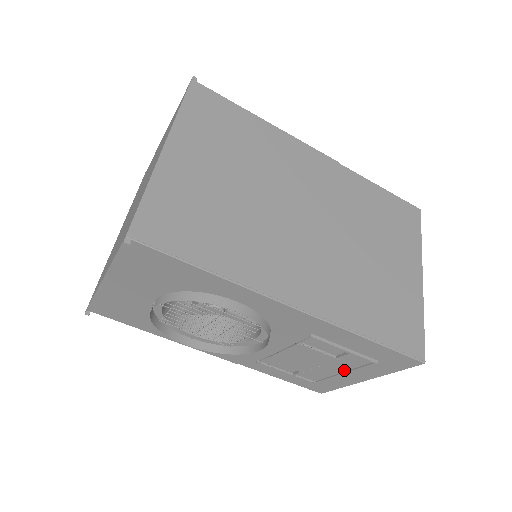
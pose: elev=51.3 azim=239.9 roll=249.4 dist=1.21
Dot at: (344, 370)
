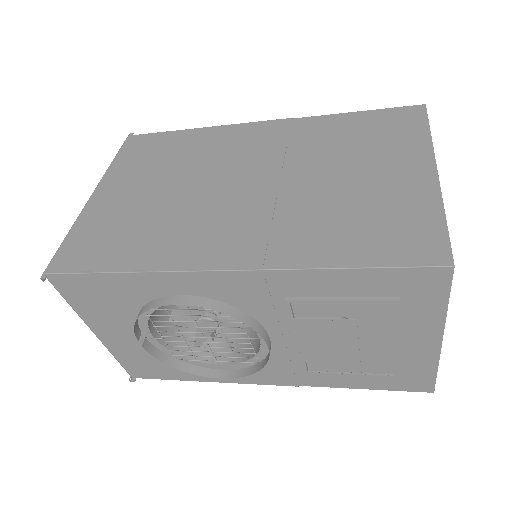
Dot at: (395, 337)
